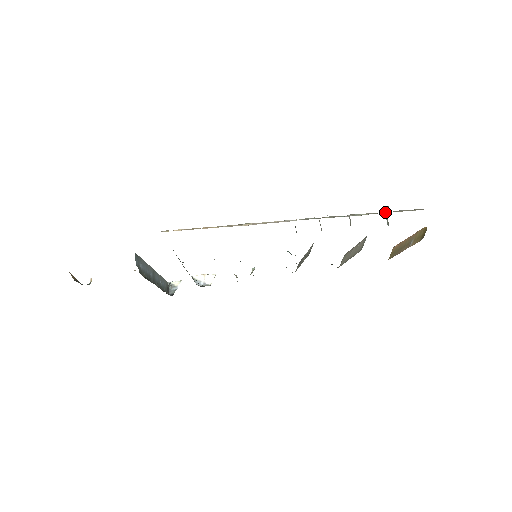
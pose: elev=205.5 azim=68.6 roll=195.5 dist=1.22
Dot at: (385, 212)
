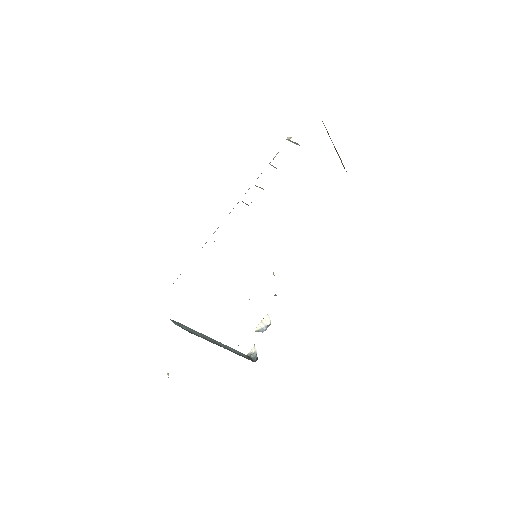
Dot at: occluded
